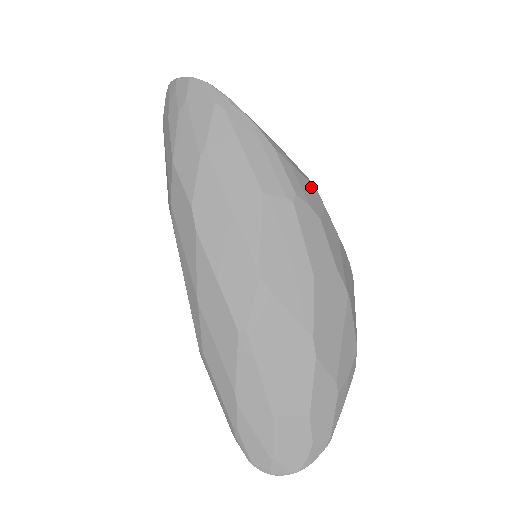
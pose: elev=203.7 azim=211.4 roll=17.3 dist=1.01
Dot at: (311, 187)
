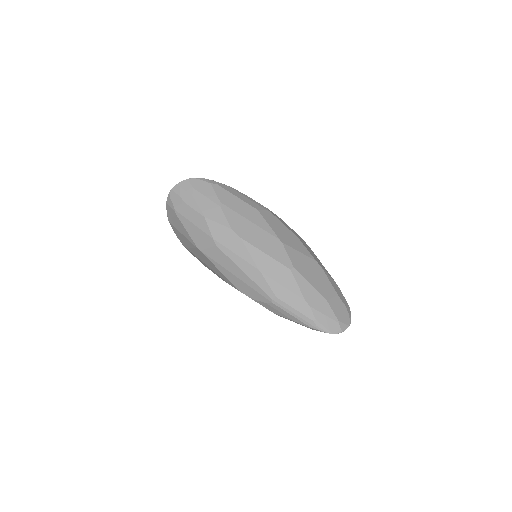
Dot at: occluded
